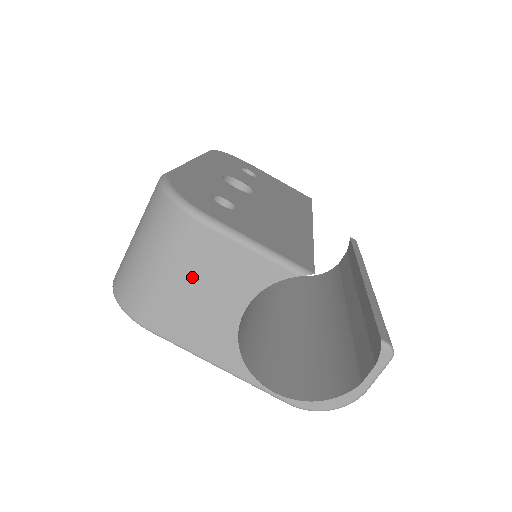
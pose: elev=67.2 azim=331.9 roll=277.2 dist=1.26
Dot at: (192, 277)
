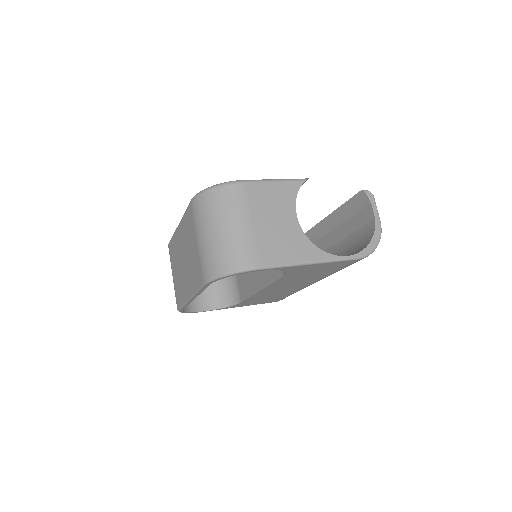
Dot at: (259, 216)
